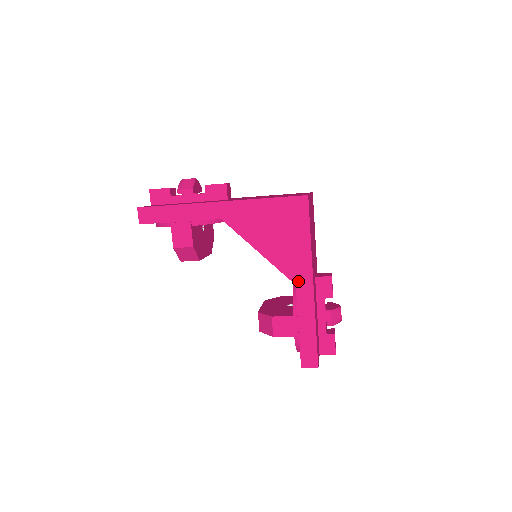
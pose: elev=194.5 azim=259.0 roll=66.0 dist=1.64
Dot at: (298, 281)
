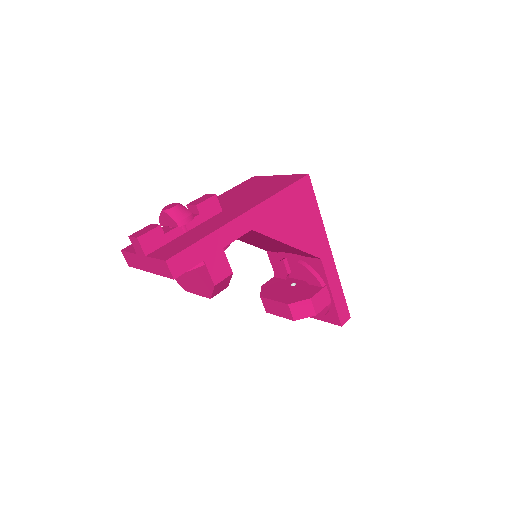
Dot at: (321, 254)
